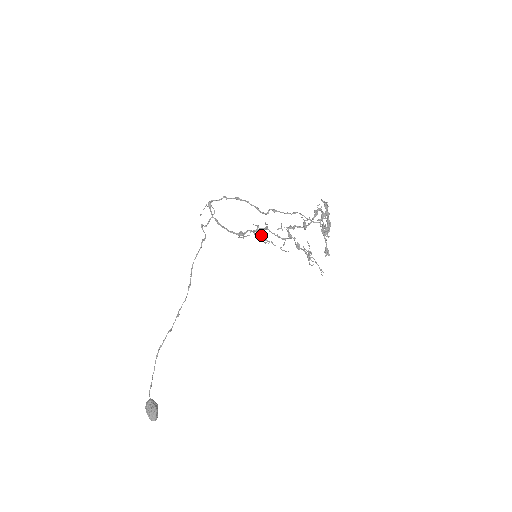
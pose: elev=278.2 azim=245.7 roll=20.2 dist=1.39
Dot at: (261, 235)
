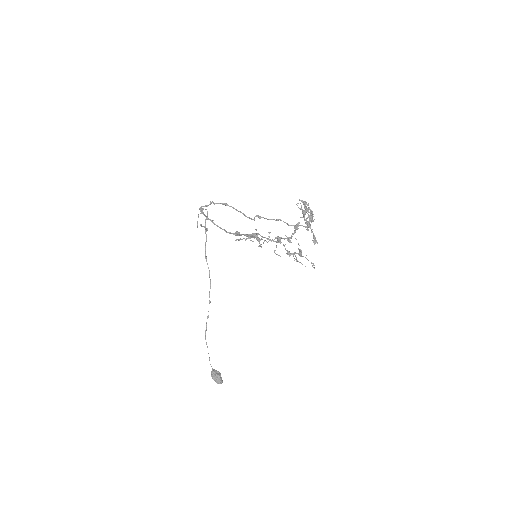
Dot at: (255, 237)
